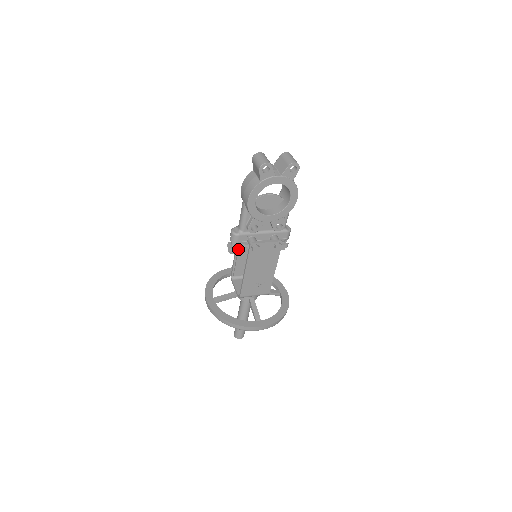
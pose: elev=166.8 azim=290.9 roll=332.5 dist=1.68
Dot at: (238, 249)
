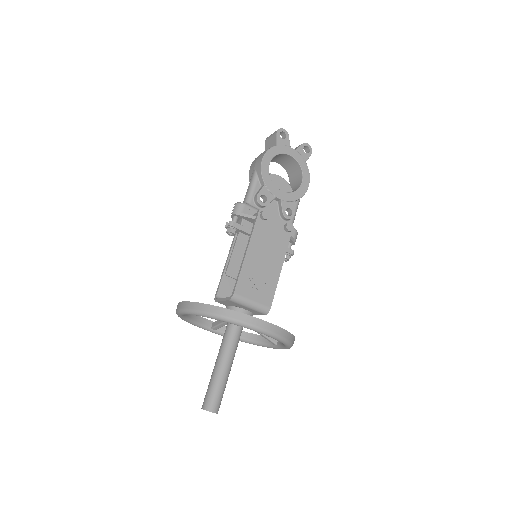
Dot at: (240, 226)
